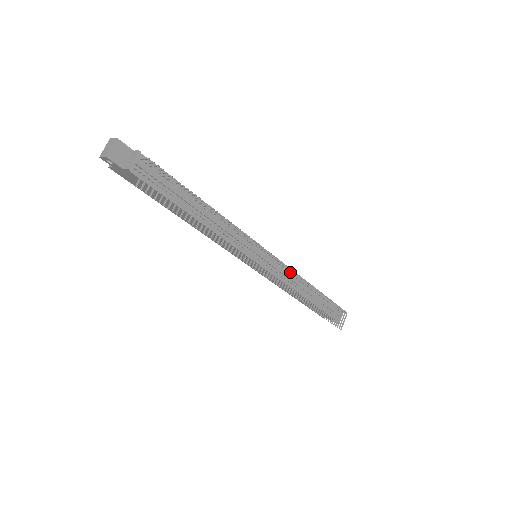
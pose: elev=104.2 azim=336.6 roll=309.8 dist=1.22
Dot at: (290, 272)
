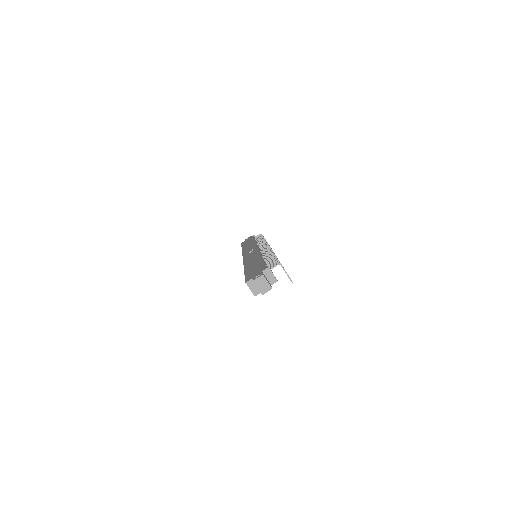
Dot at: occluded
